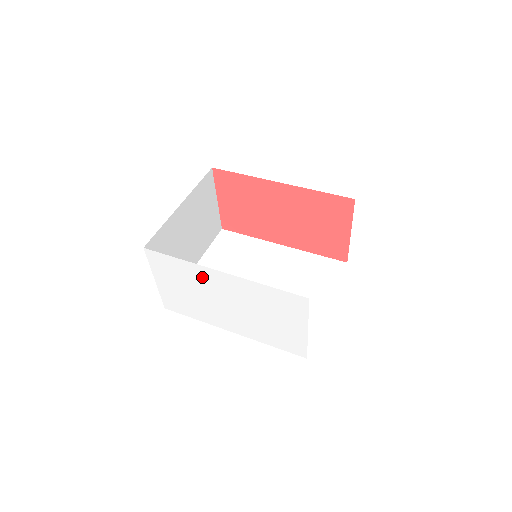
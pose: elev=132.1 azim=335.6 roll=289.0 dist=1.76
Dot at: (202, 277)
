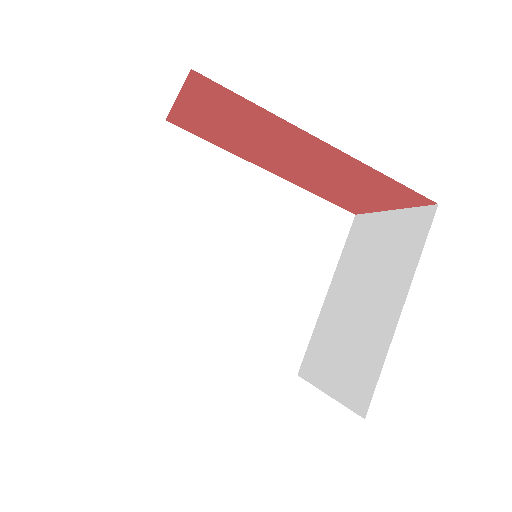
Dot at: occluded
